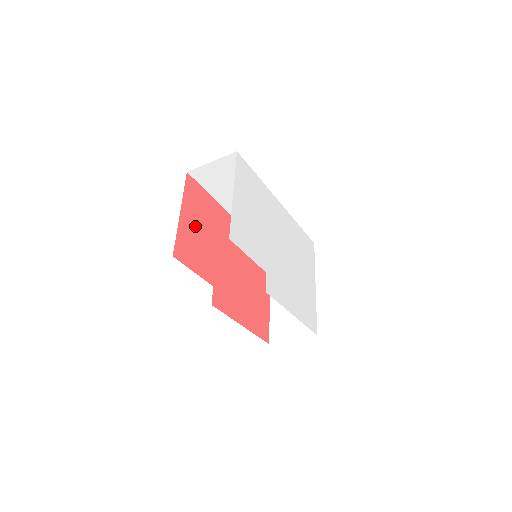
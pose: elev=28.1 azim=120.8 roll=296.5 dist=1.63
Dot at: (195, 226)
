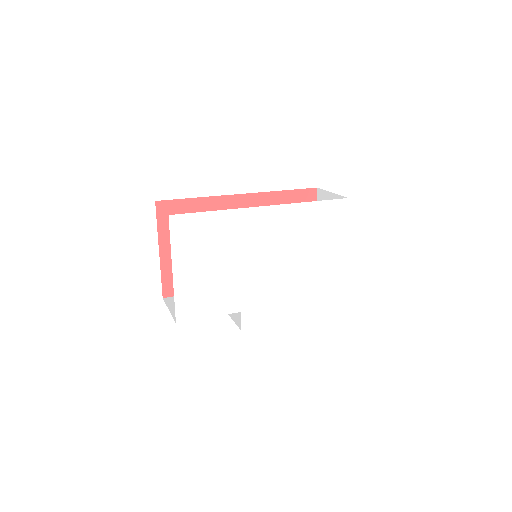
Dot at: occluded
